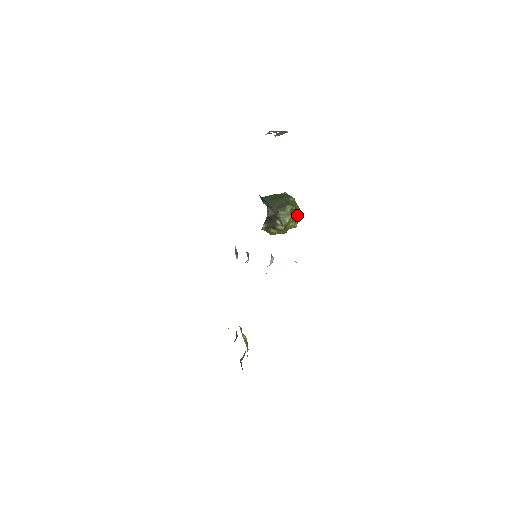
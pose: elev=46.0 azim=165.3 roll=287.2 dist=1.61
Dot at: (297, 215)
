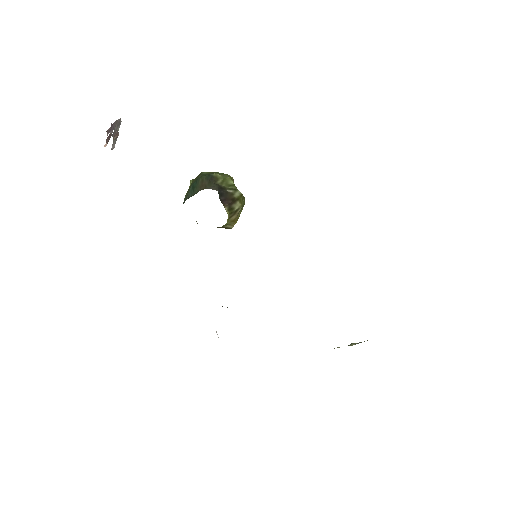
Dot at: (229, 176)
